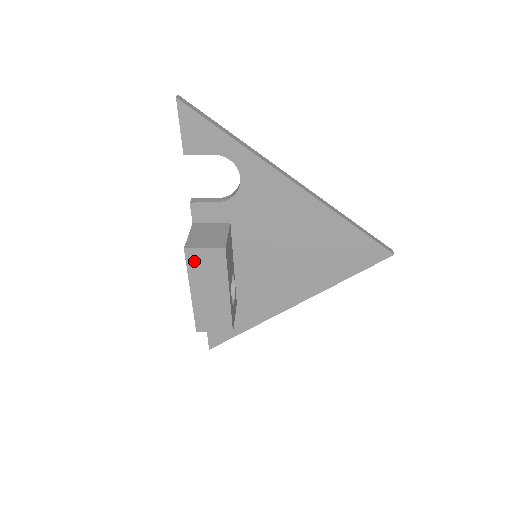
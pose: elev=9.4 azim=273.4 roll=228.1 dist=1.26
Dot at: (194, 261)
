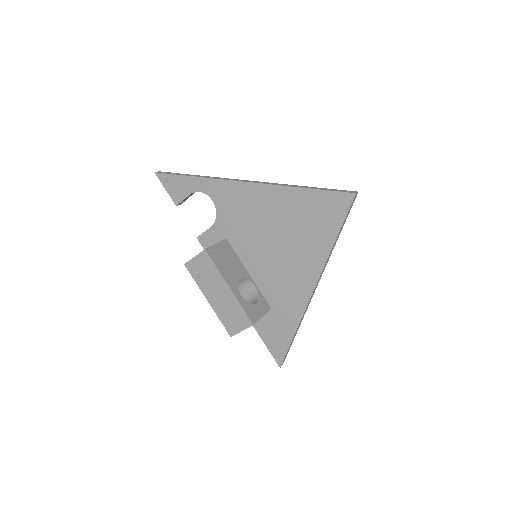
Dot at: (195, 271)
